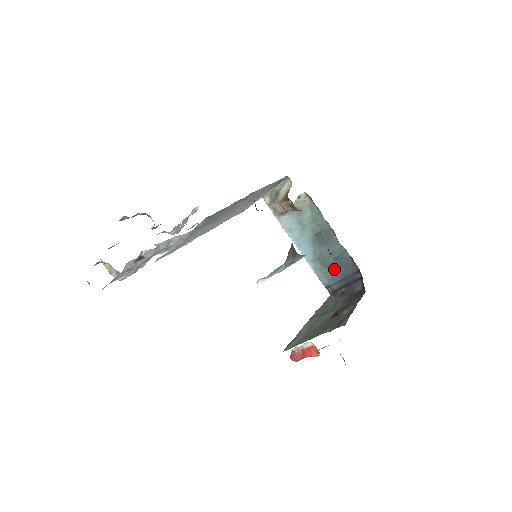
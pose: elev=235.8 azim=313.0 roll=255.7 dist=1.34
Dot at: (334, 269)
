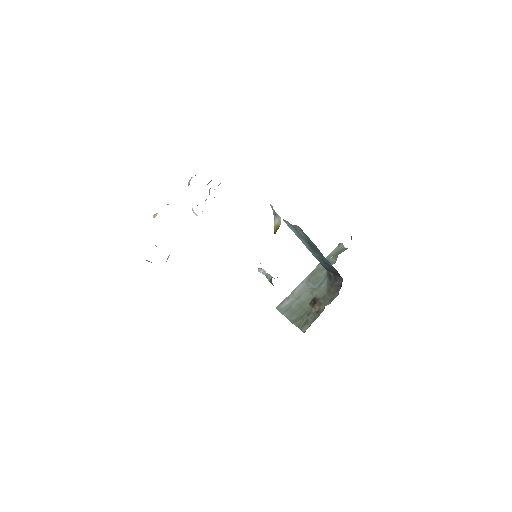
Dot at: (324, 263)
